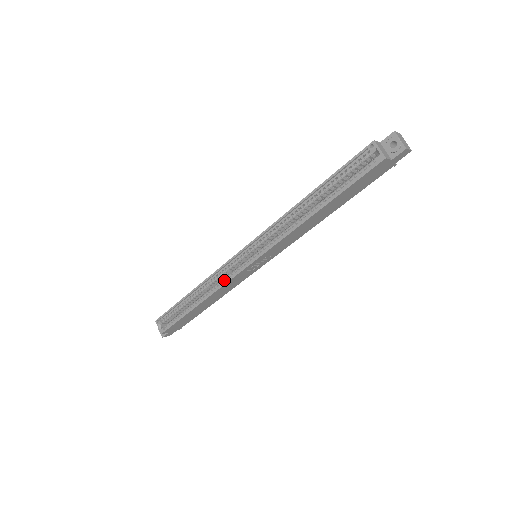
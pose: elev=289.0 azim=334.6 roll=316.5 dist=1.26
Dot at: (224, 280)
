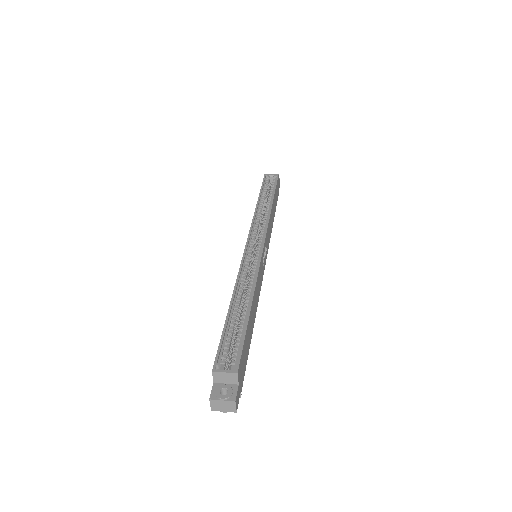
Dot at: (254, 270)
